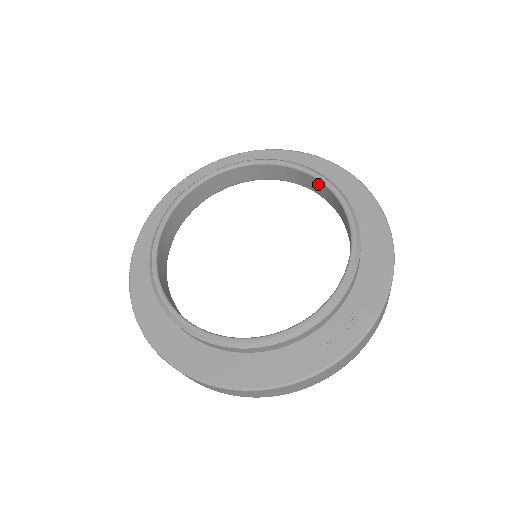
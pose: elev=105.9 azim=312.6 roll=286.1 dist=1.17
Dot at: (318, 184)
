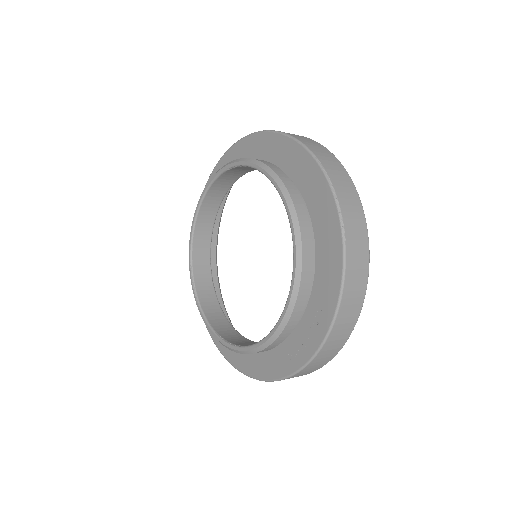
Dot at: occluded
